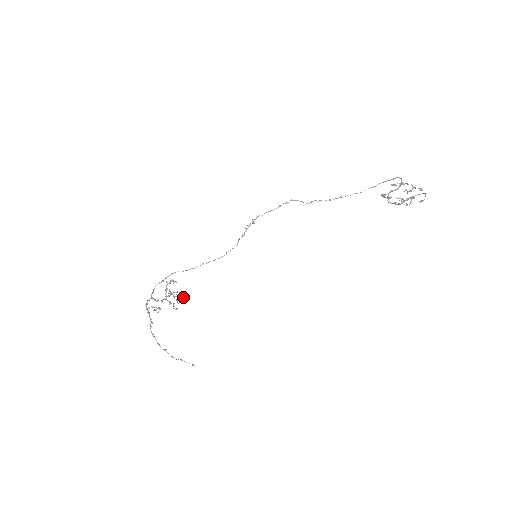
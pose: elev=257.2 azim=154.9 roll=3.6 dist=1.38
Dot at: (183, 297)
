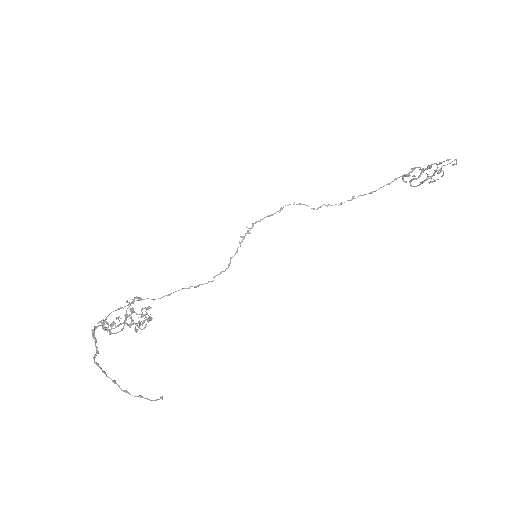
Dot at: (151, 317)
